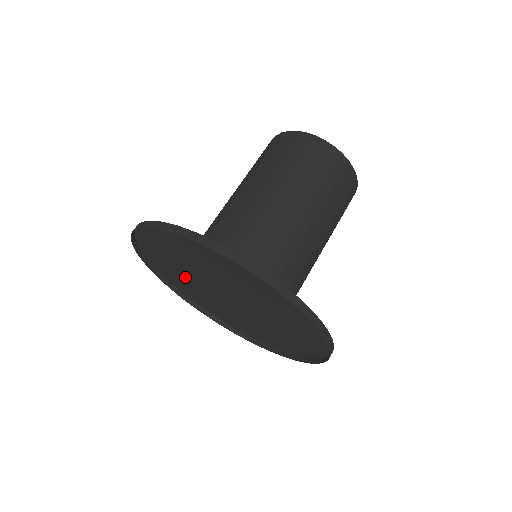
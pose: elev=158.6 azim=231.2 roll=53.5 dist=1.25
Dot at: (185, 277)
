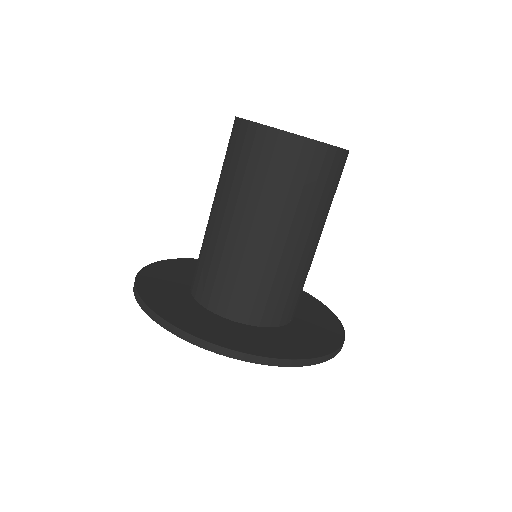
Dot at: occluded
